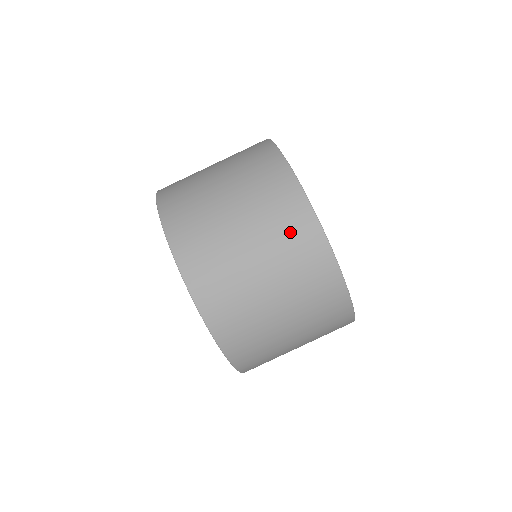
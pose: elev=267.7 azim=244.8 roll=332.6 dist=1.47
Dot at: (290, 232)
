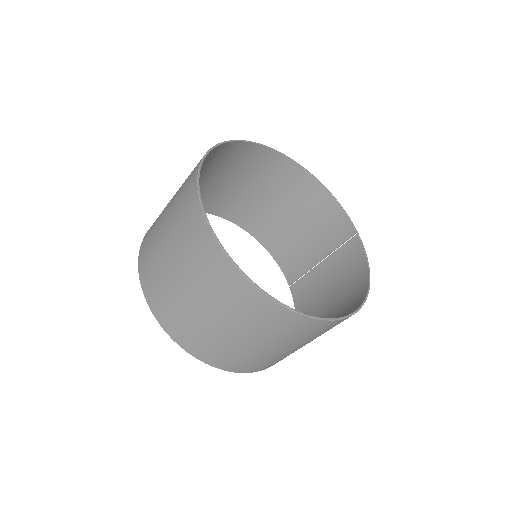
Dot at: (262, 319)
